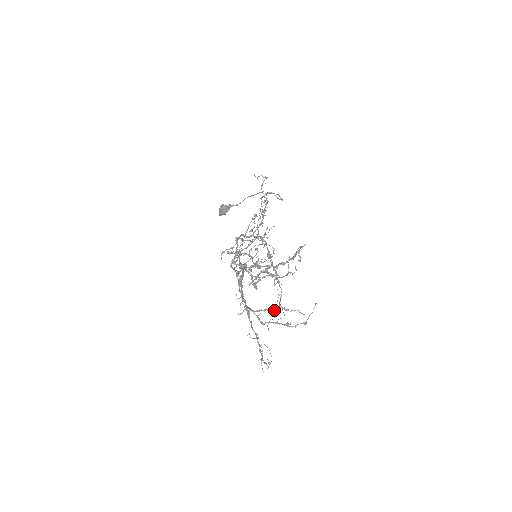
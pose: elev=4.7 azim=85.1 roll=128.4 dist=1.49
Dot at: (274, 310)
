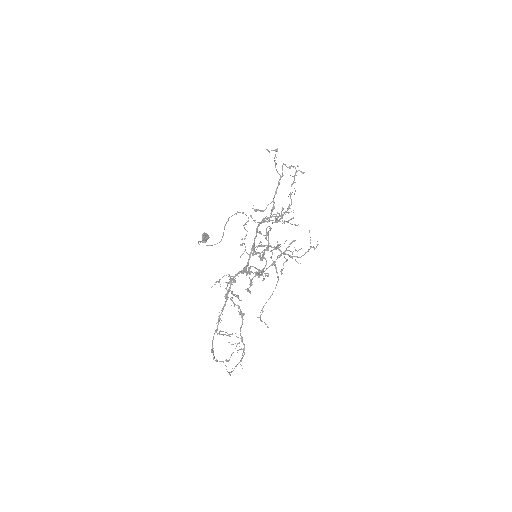
Dot at: occluded
